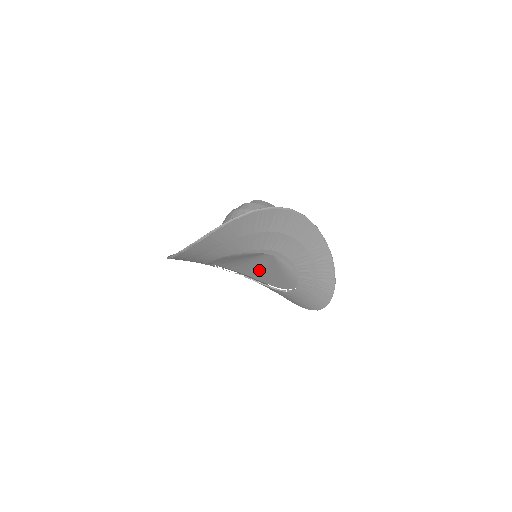
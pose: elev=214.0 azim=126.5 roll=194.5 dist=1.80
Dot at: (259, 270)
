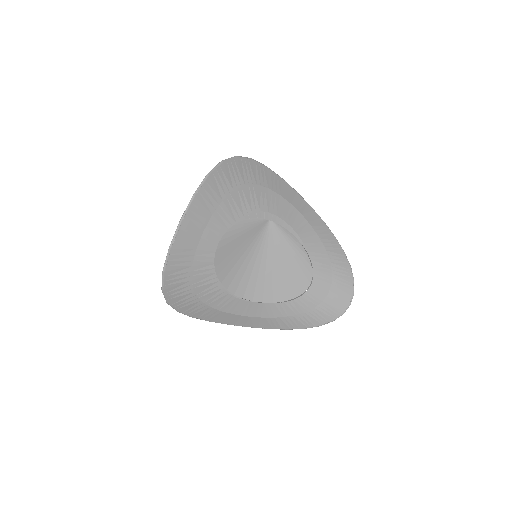
Dot at: (266, 275)
